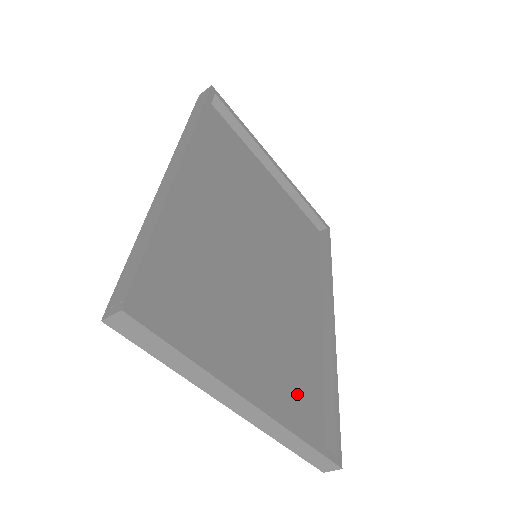
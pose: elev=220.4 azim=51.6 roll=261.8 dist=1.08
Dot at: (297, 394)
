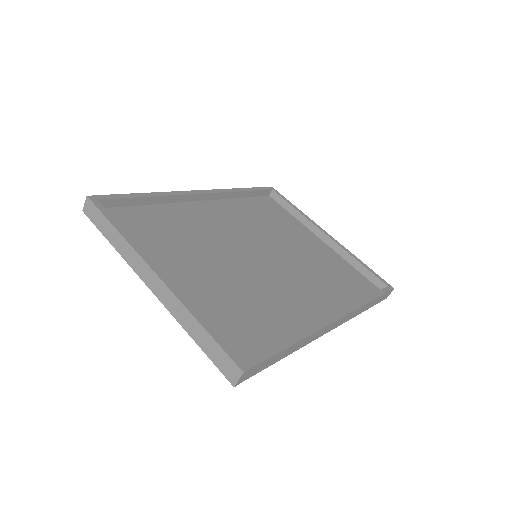
Dot at: (234, 321)
